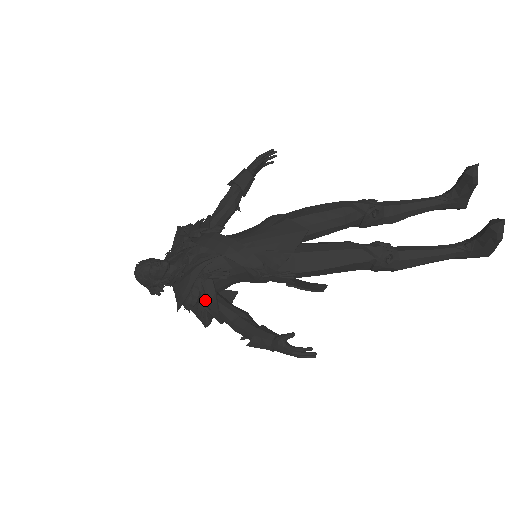
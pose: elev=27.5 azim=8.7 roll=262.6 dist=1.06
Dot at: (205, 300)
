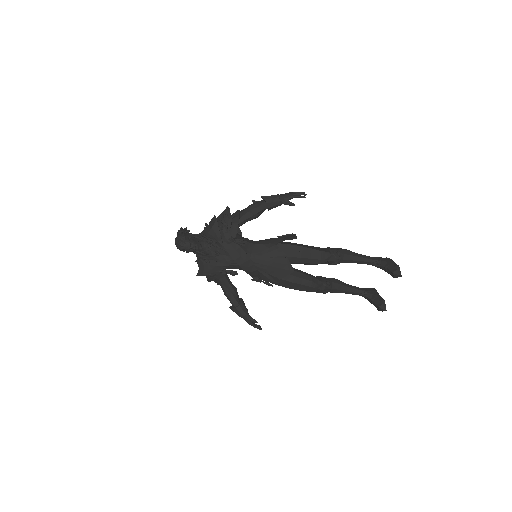
Dot at: (216, 278)
